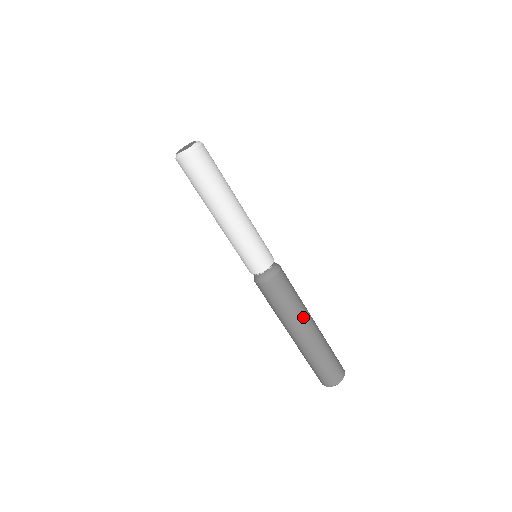
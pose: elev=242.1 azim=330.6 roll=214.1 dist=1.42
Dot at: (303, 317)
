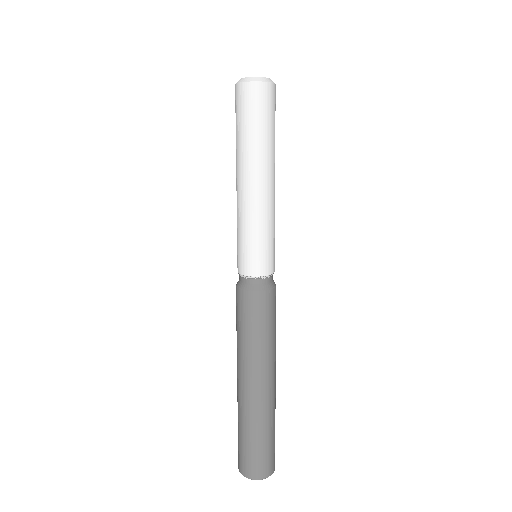
Dot at: (274, 360)
